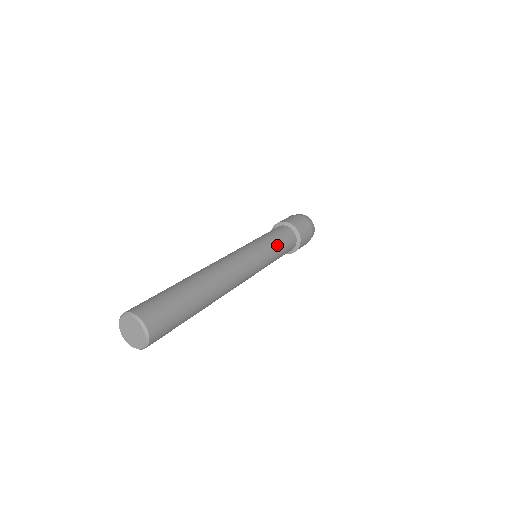
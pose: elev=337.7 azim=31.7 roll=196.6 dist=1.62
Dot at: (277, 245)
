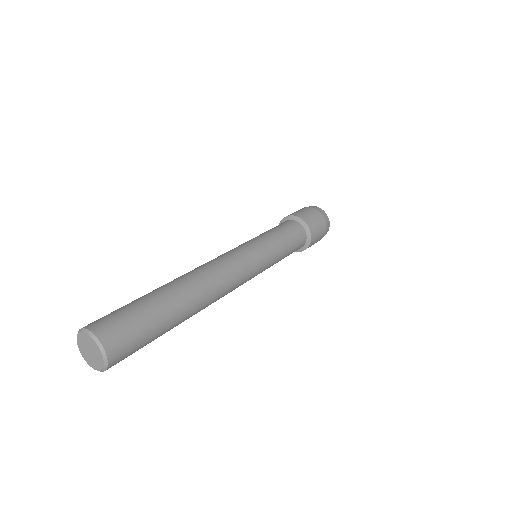
Dot at: (283, 249)
